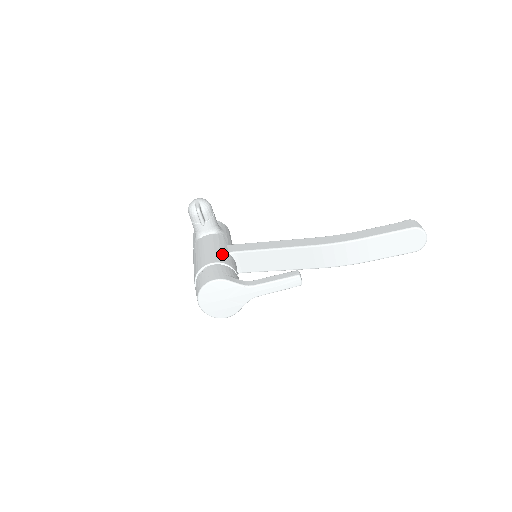
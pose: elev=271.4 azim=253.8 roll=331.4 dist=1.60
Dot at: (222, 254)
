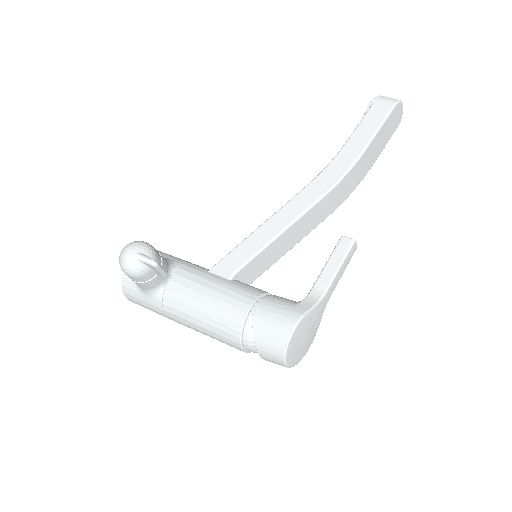
Dot at: (234, 288)
